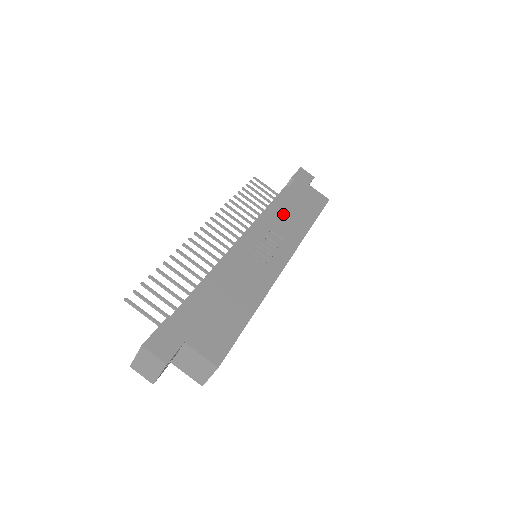
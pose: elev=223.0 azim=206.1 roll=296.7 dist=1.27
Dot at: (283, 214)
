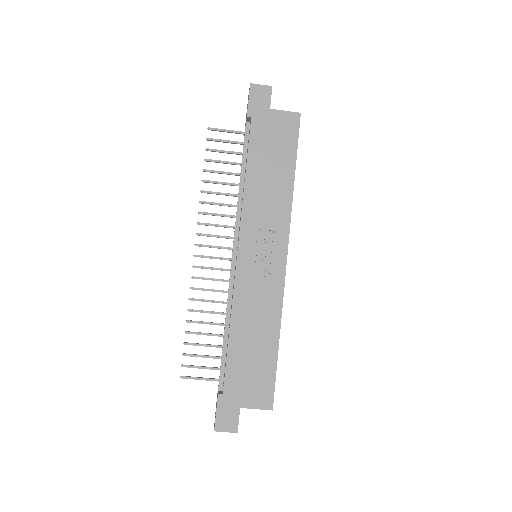
Dot at: (259, 192)
